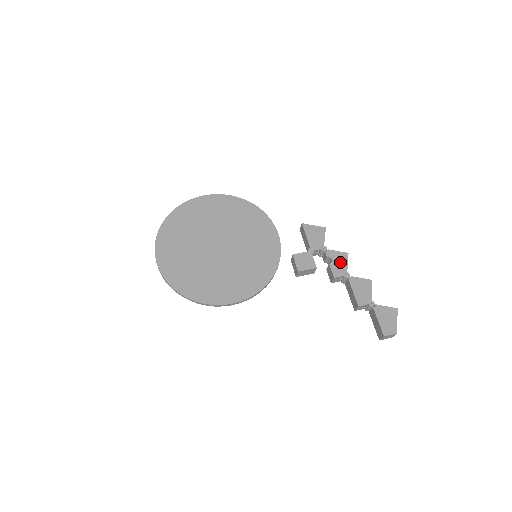
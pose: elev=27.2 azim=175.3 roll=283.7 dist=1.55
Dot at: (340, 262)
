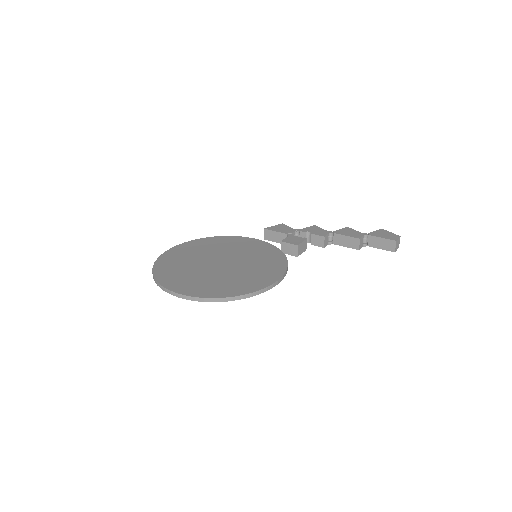
Dot at: (316, 230)
